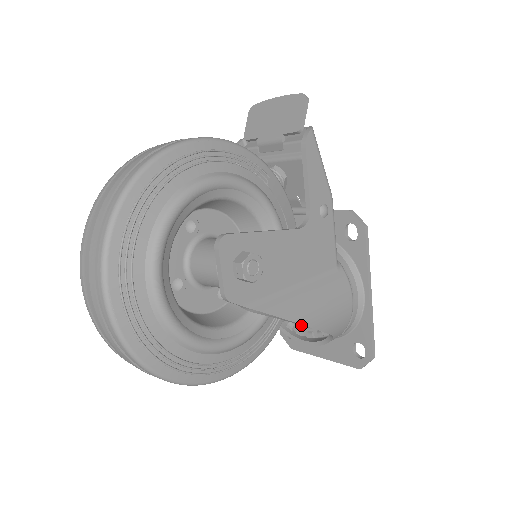
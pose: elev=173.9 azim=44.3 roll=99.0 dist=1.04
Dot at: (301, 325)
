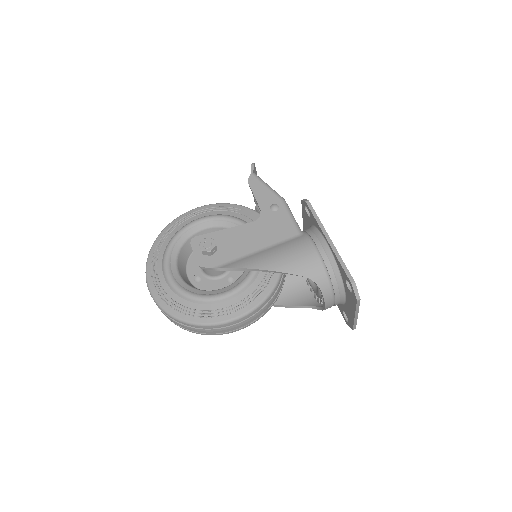
Dot at: (320, 294)
